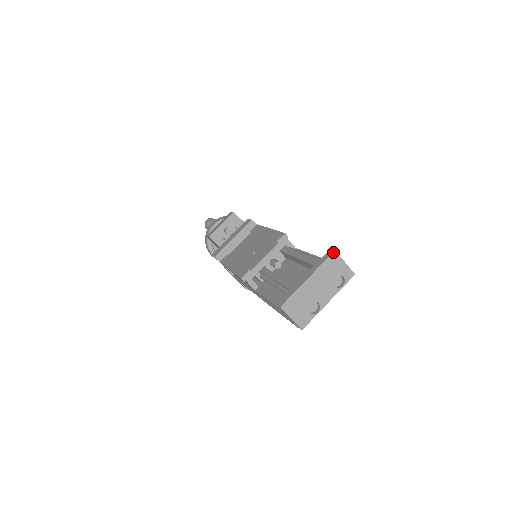
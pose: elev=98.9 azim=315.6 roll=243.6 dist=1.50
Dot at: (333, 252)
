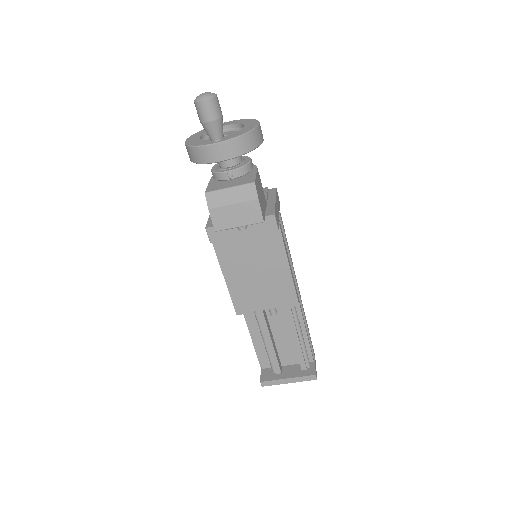
Dot at: occluded
